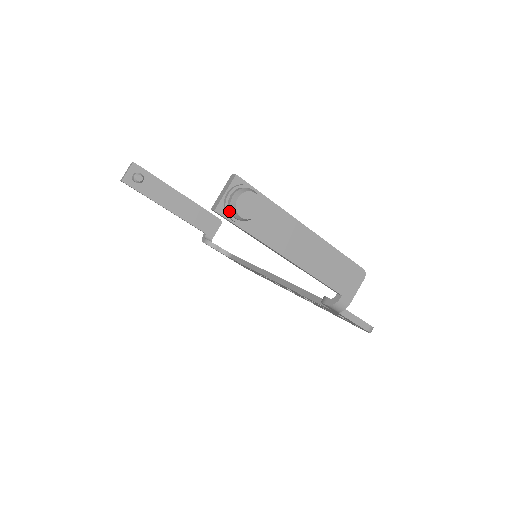
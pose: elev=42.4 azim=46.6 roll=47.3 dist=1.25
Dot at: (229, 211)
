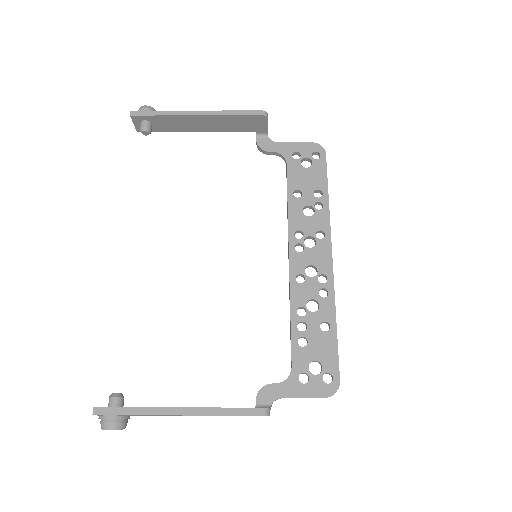
Dot at: occluded
